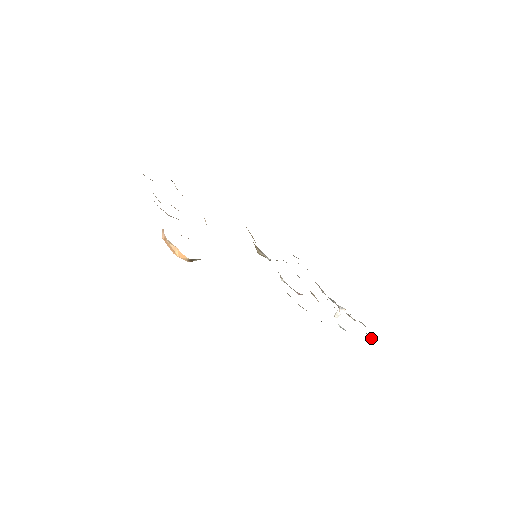
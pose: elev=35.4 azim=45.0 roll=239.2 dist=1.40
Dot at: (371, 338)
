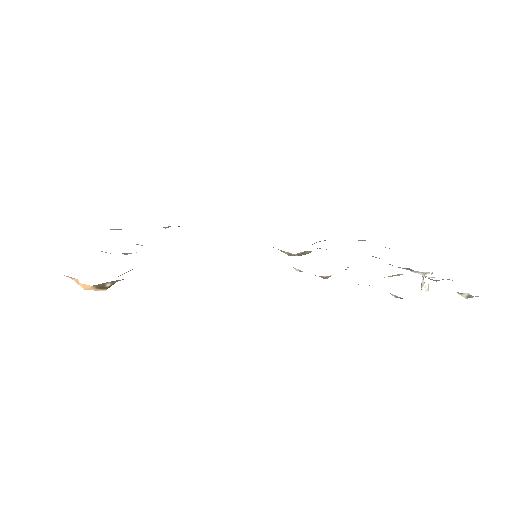
Dot at: (462, 295)
